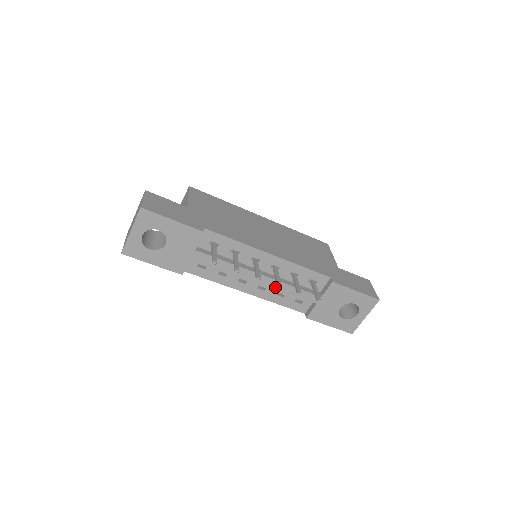
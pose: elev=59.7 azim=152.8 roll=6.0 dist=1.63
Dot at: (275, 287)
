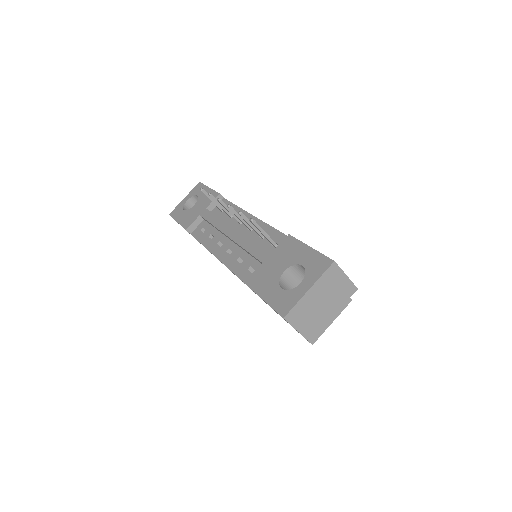
Dot at: (237, 241)
